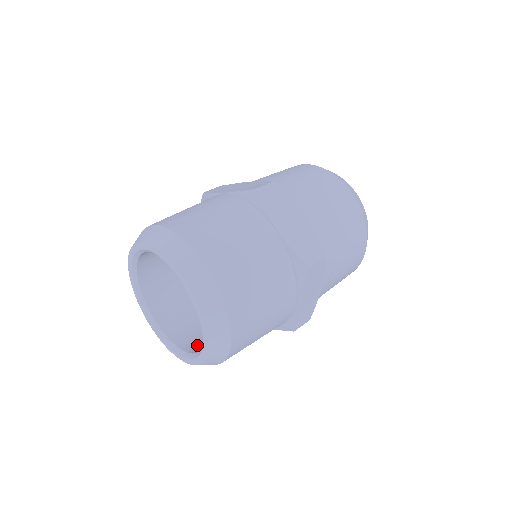
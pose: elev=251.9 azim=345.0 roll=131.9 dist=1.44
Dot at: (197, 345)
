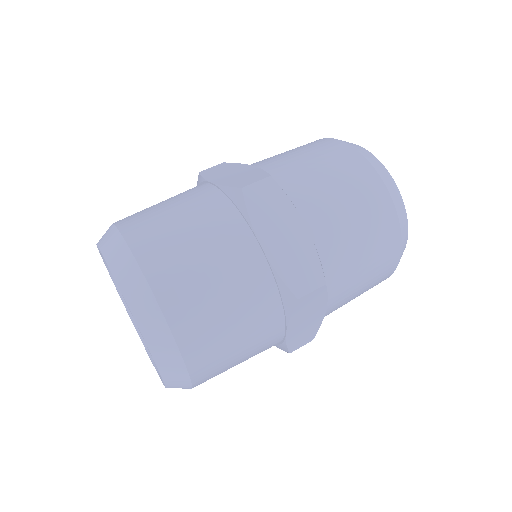
Dot at: occluded
